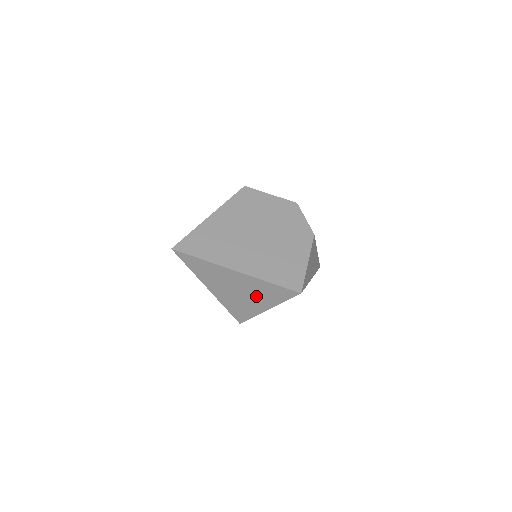
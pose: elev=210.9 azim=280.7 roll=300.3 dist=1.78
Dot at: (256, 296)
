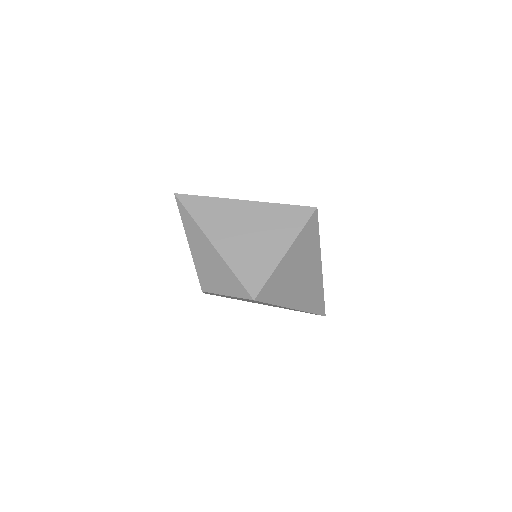
Dot at: (270, 233)
